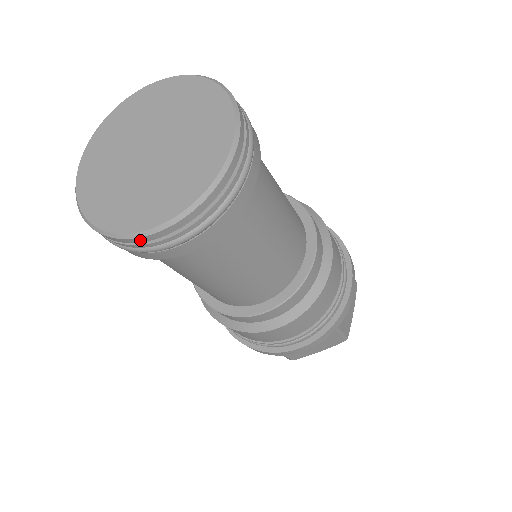
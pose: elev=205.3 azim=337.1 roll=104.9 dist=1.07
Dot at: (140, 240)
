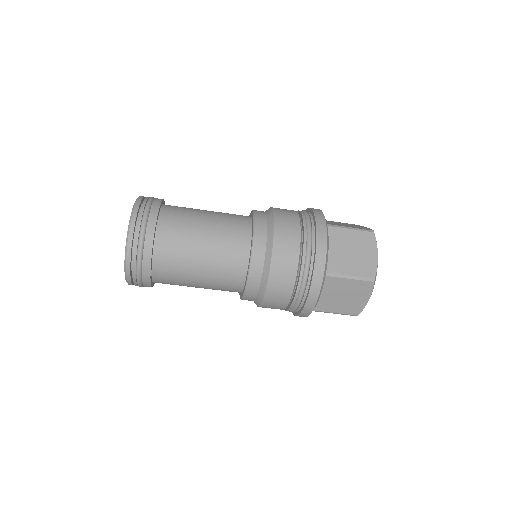
Dot at: (129, 280)
